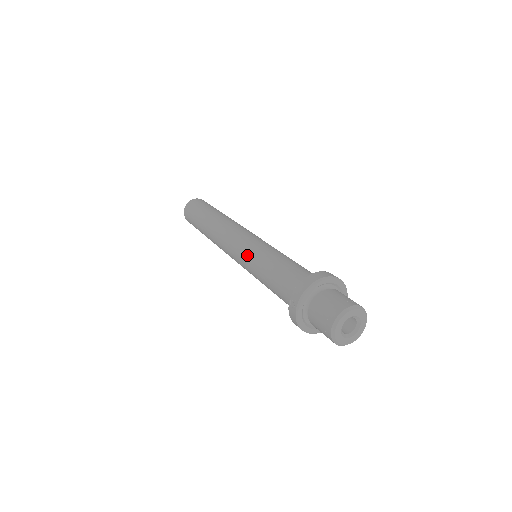
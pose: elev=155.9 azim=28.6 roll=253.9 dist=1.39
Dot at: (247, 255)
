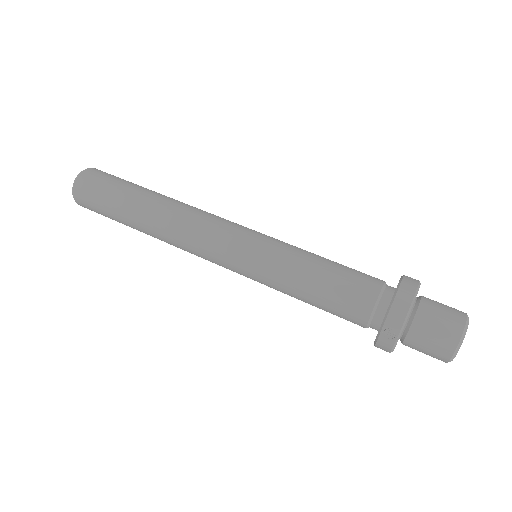
Dot at: (259, 265)
